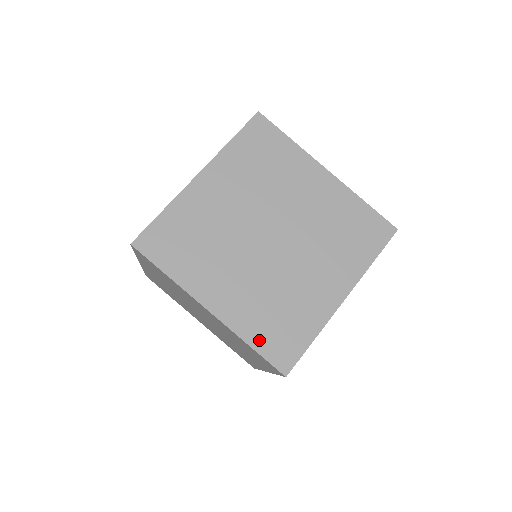
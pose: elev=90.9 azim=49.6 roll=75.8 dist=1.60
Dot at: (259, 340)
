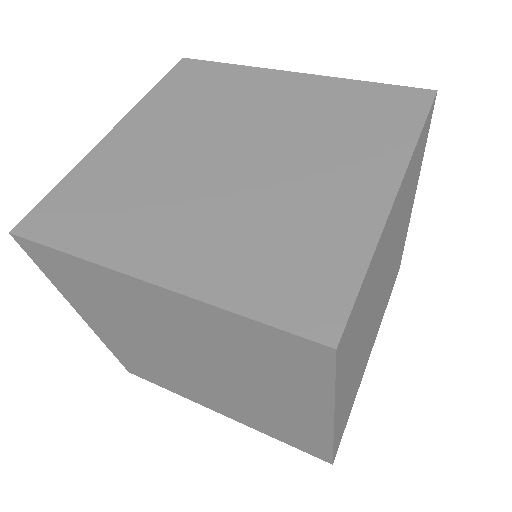
Dot at: occluded
